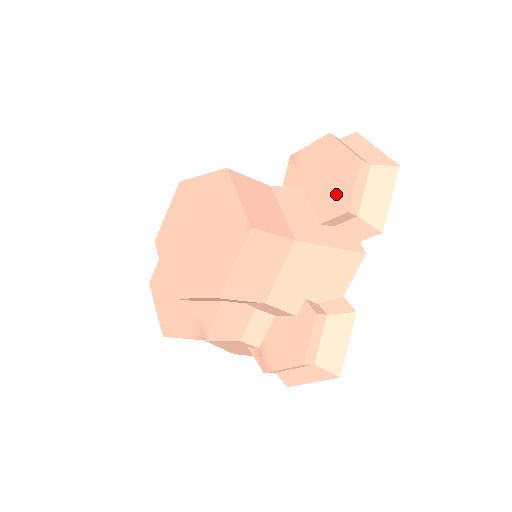
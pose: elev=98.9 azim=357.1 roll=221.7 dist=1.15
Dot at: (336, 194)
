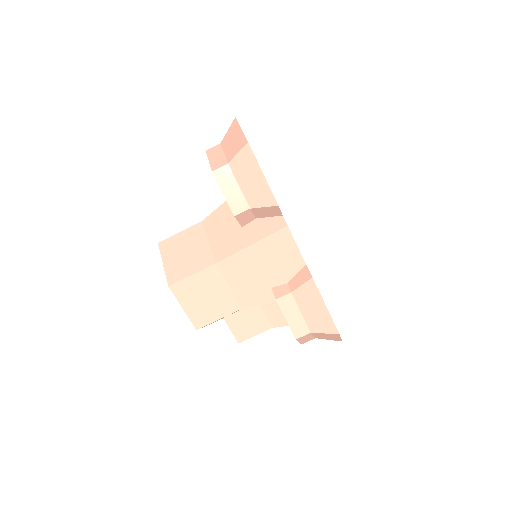
Dot at: occluded
